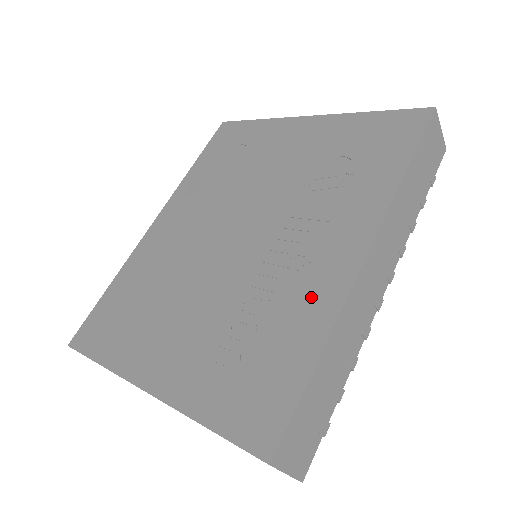
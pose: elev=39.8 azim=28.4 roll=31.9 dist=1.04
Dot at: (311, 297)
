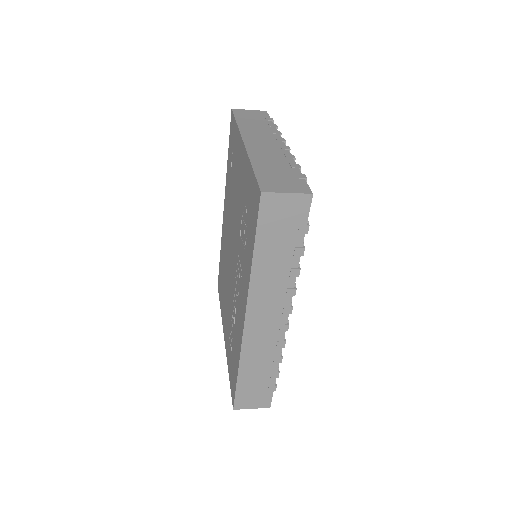
Dot at: (238, 331)
